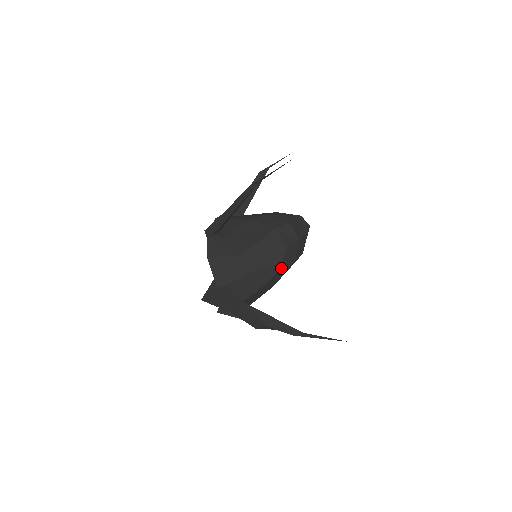
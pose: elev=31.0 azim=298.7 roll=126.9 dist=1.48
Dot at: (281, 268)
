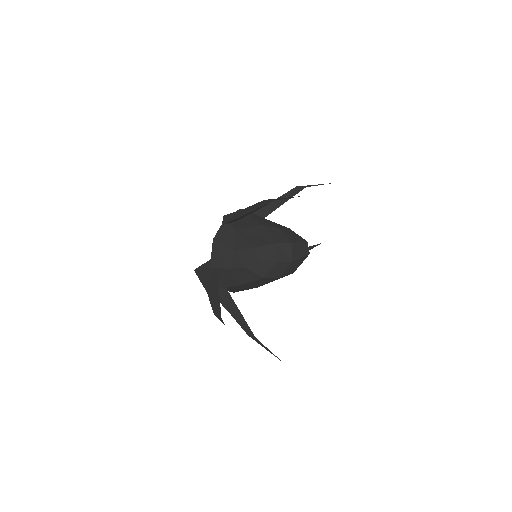
Dot at: (265, 277)
